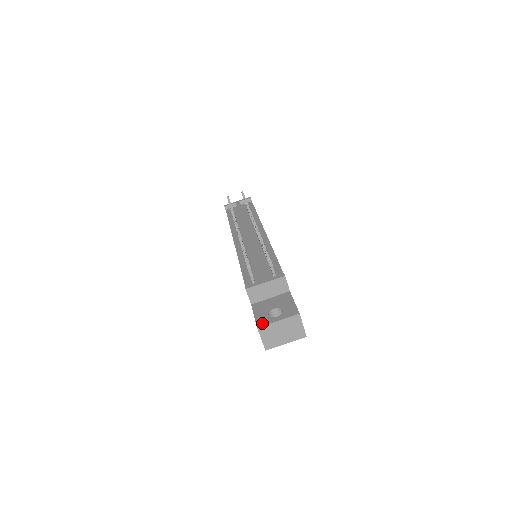
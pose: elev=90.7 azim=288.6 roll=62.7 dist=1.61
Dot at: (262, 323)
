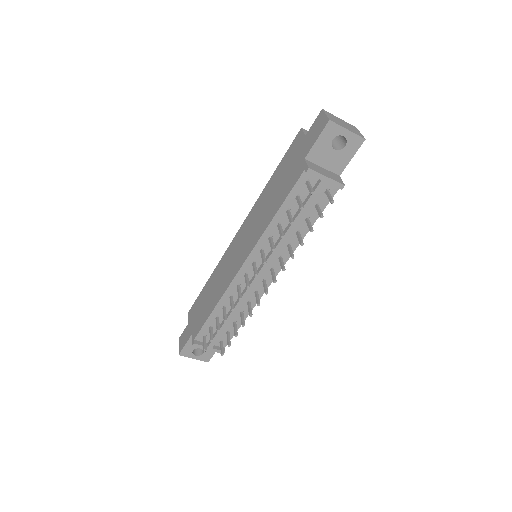
Dot at: (184, 354)
